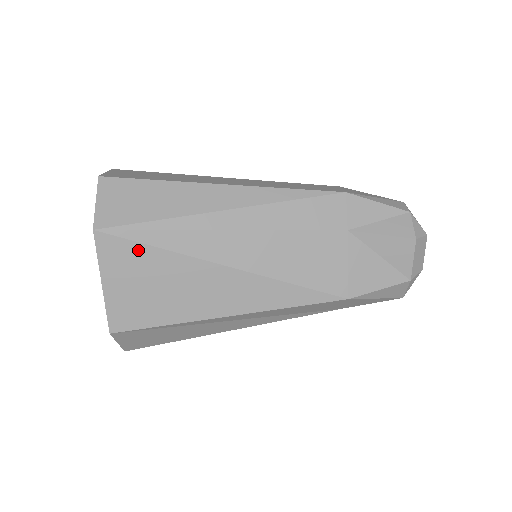
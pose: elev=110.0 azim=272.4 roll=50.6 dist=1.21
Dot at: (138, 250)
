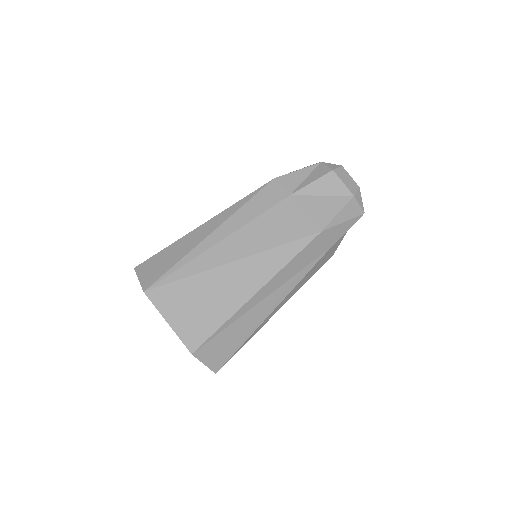
Dot at: (175, 287)
